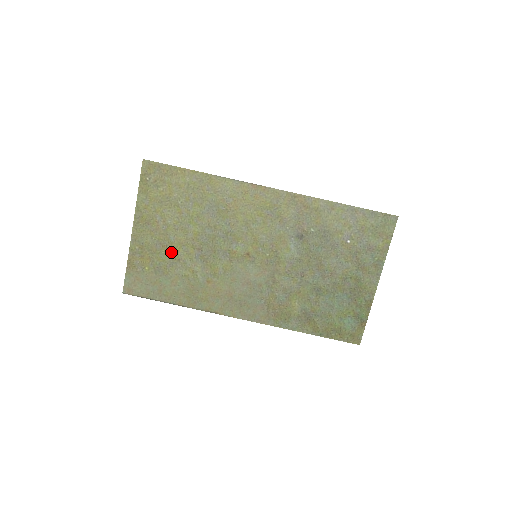
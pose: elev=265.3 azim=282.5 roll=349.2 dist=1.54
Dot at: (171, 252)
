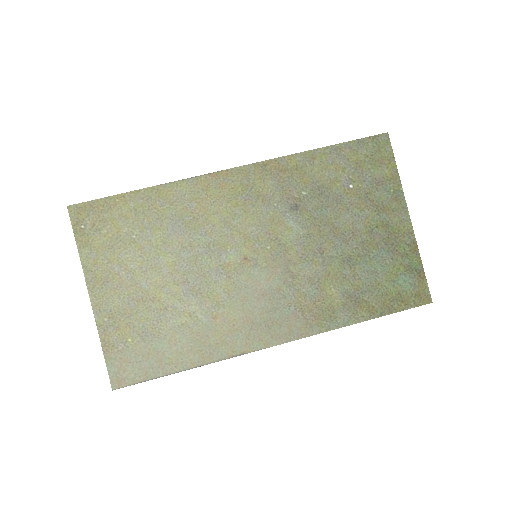
Dot at: (151, 303)
